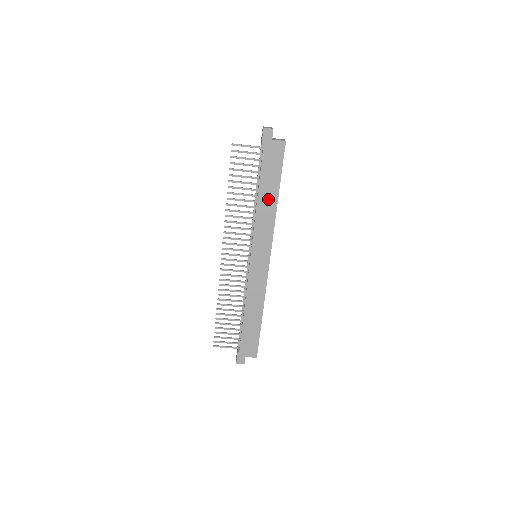
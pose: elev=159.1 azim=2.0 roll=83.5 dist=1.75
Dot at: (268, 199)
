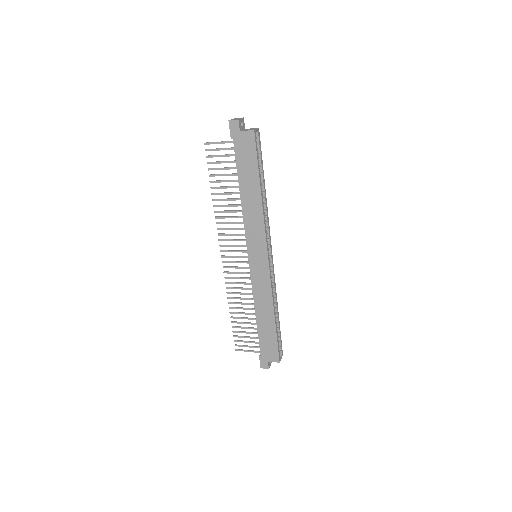
Dot at: (251, 195)
